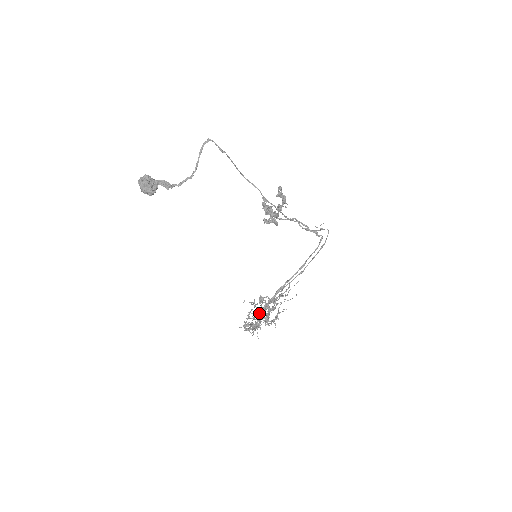
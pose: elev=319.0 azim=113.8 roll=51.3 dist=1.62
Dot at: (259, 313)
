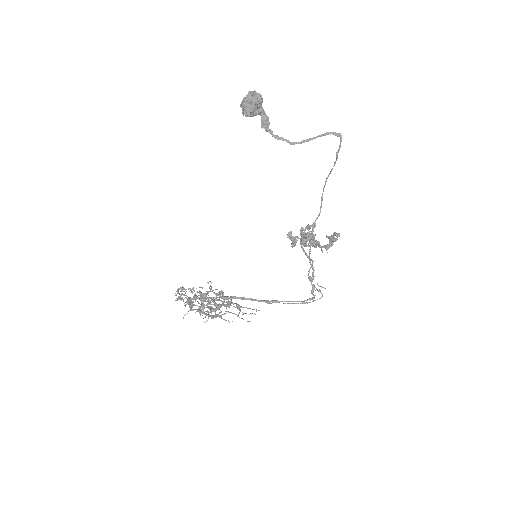
Dot at: occluded
